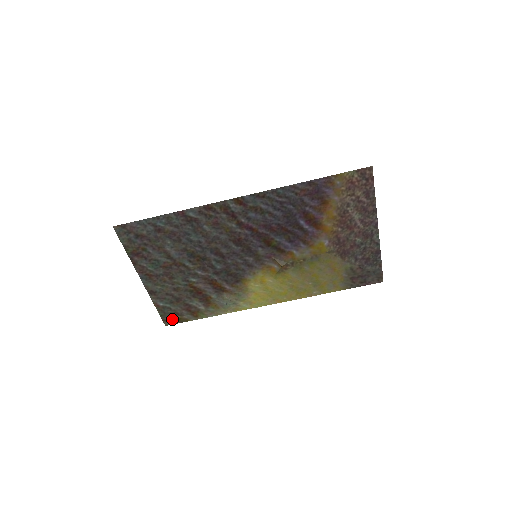
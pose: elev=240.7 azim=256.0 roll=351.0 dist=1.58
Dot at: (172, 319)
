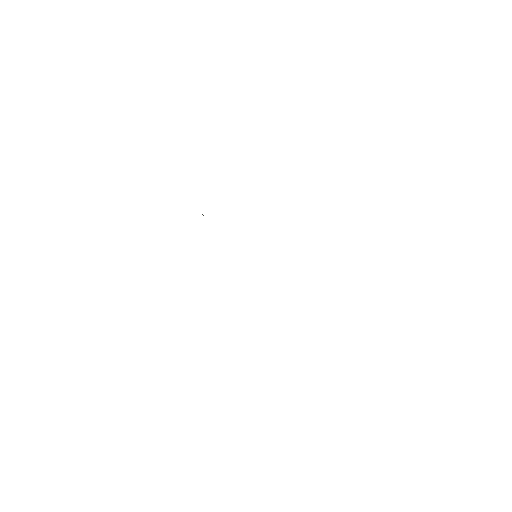
Dot at: occluded
